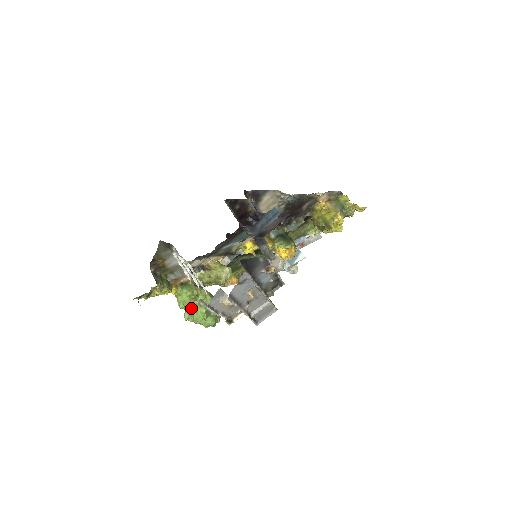
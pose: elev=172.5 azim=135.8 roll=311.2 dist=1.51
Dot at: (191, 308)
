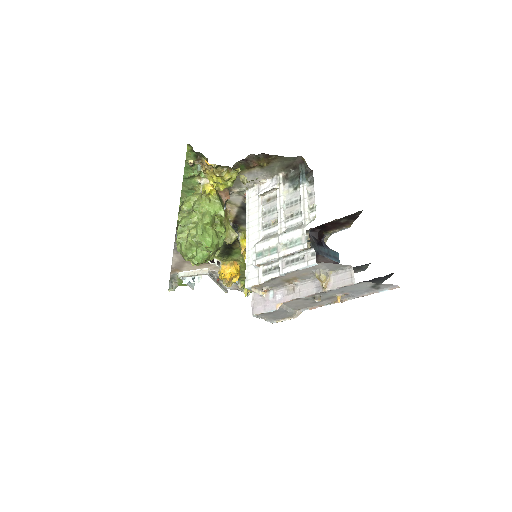
Dot at: (206, 224)
